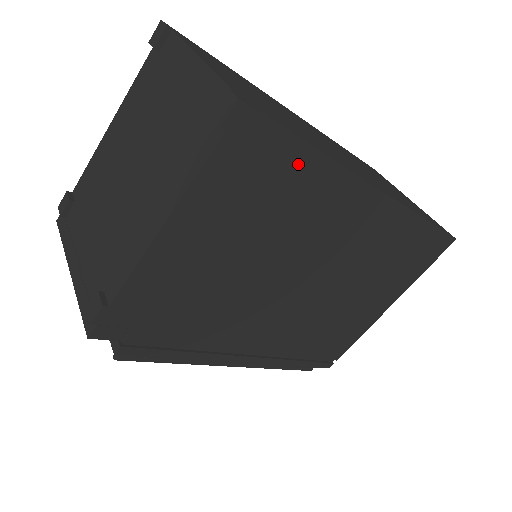
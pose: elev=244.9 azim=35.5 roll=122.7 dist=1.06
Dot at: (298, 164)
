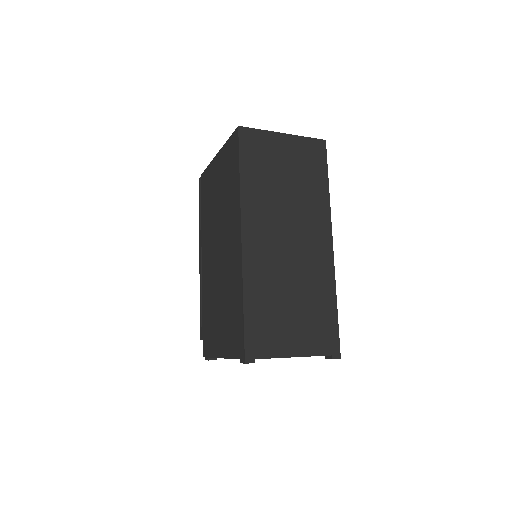
Dot at: occluded
